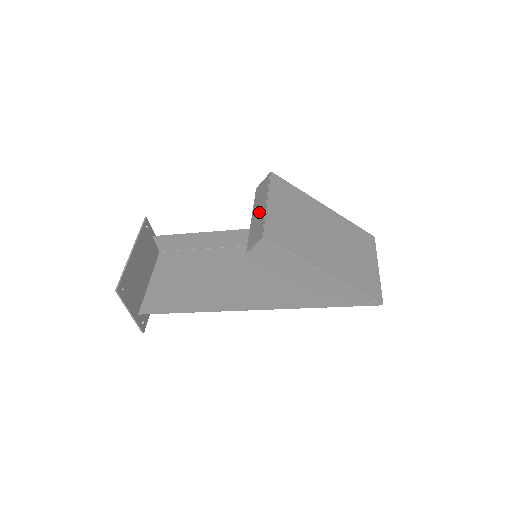
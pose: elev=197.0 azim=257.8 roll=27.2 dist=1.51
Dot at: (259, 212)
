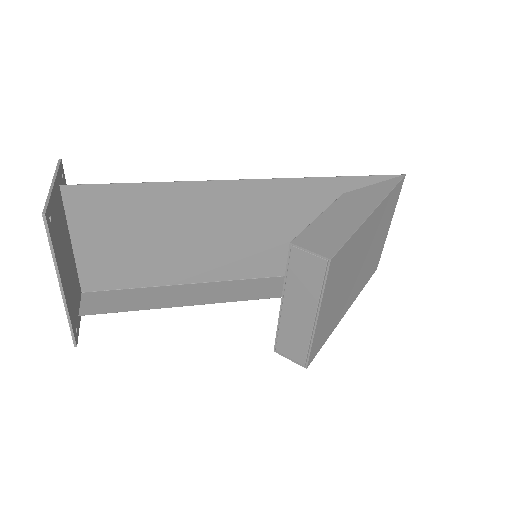
Dot at: (299, 317)
